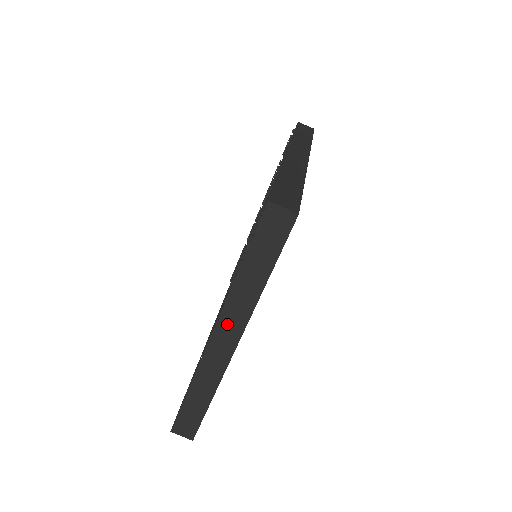
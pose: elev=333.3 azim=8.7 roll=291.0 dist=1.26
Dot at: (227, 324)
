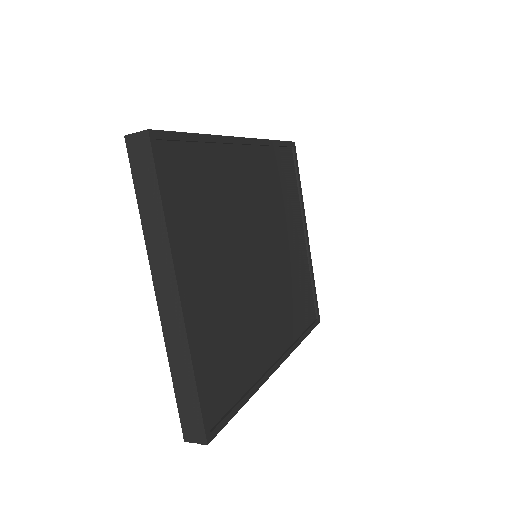
Dot at: (160, 276)
